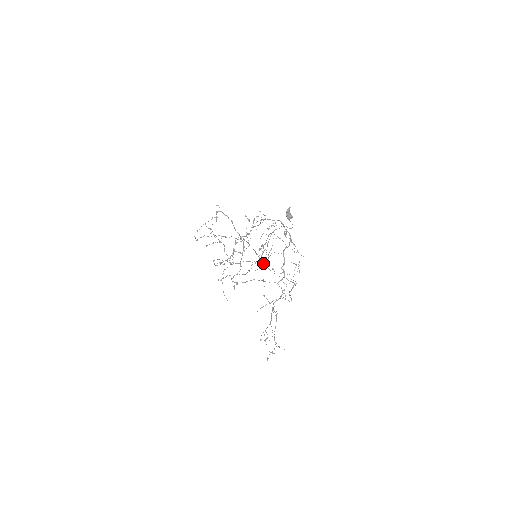
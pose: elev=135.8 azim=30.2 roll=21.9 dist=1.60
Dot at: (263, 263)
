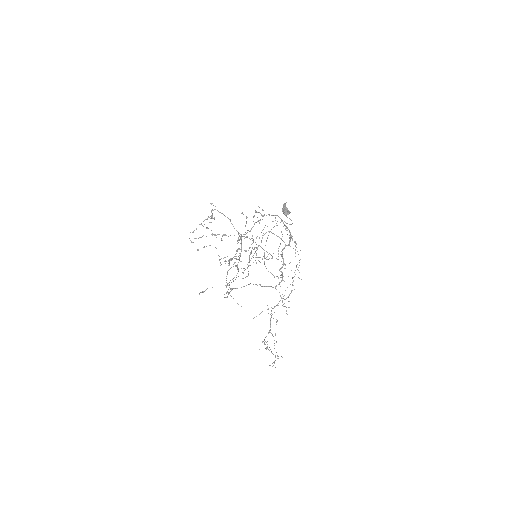
Dot at: occluded
